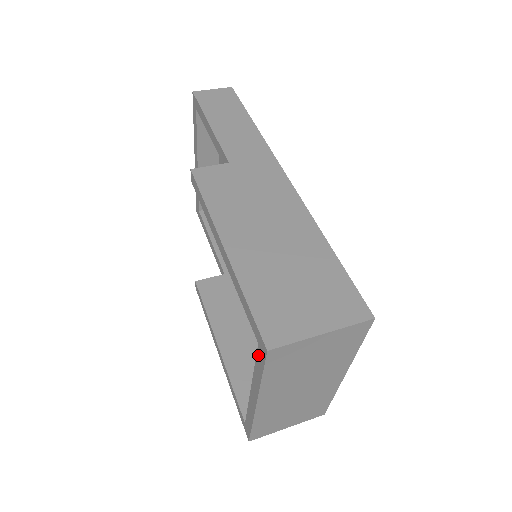
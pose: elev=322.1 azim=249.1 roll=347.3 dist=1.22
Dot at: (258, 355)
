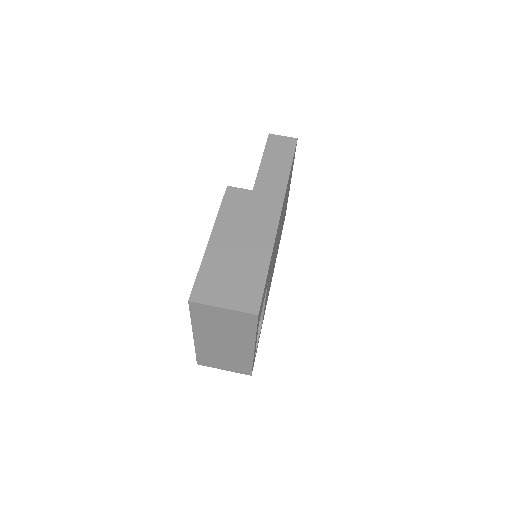
Dot at: occluded
